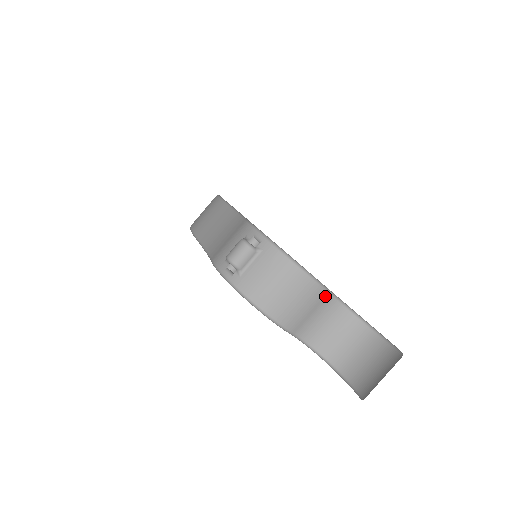
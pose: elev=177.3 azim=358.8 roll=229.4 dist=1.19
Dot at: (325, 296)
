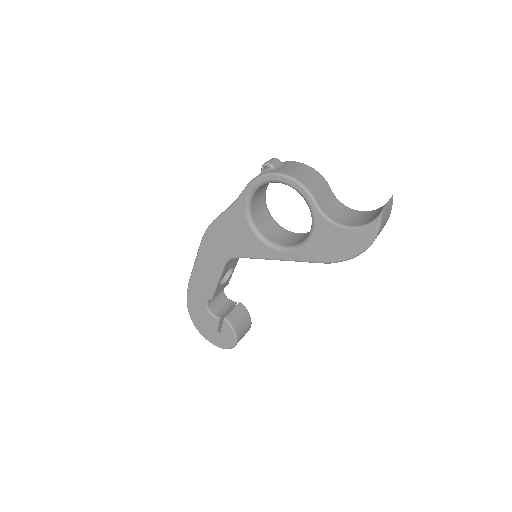
Dot at: (330, 190)
